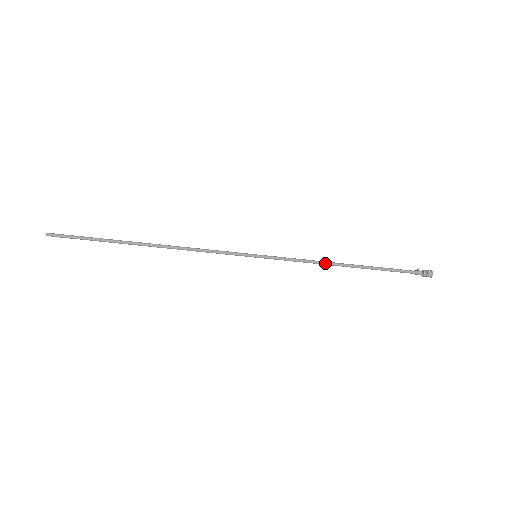
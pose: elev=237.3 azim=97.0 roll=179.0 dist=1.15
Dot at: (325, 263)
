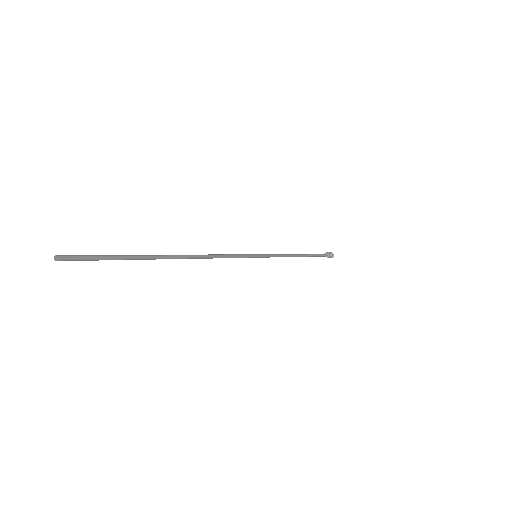
Dot at: (292, 256)
